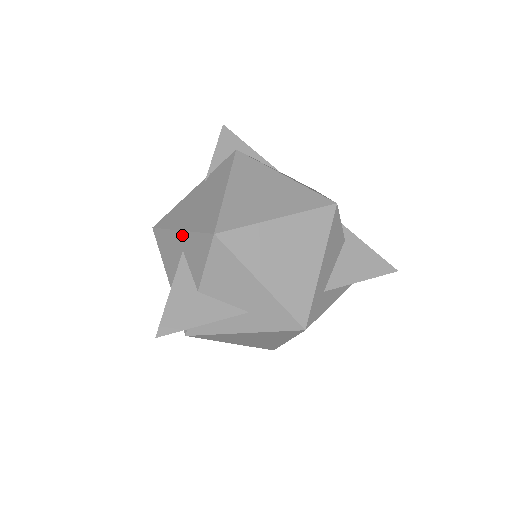
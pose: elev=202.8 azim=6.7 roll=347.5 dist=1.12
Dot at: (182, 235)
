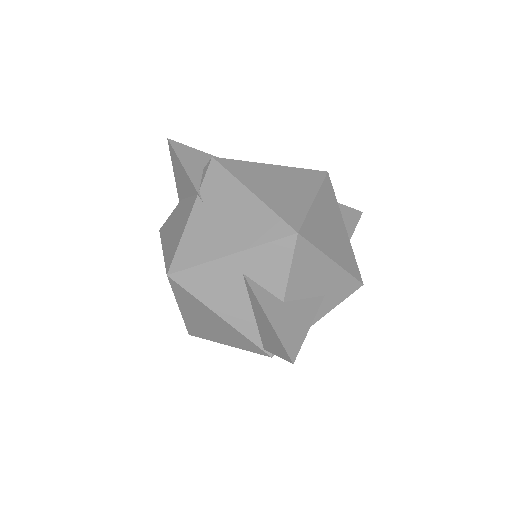
Dot at: (237, 258)
